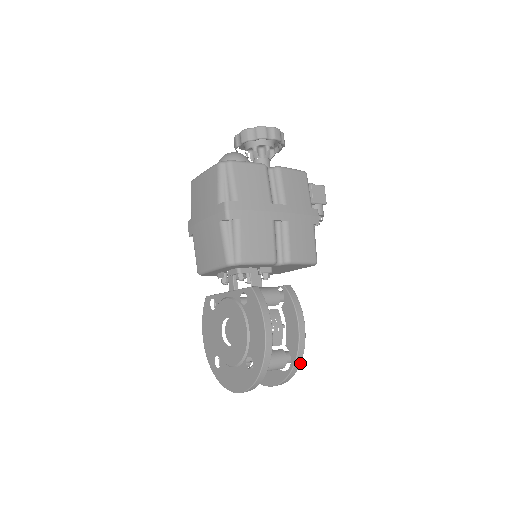
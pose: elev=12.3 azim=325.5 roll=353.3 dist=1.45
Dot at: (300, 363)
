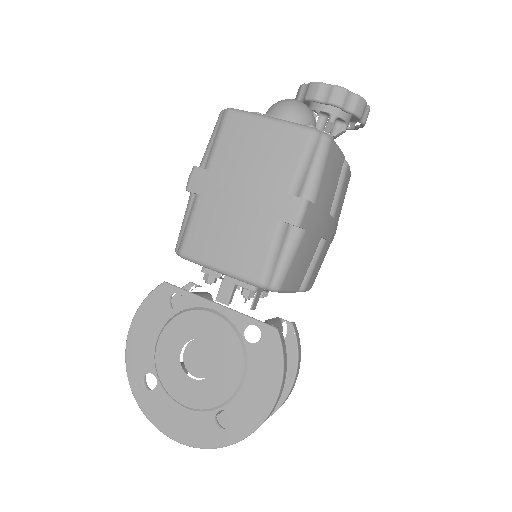
Dot at: occluded
